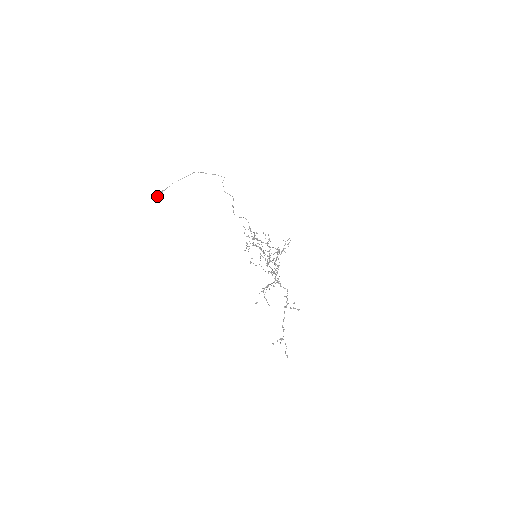
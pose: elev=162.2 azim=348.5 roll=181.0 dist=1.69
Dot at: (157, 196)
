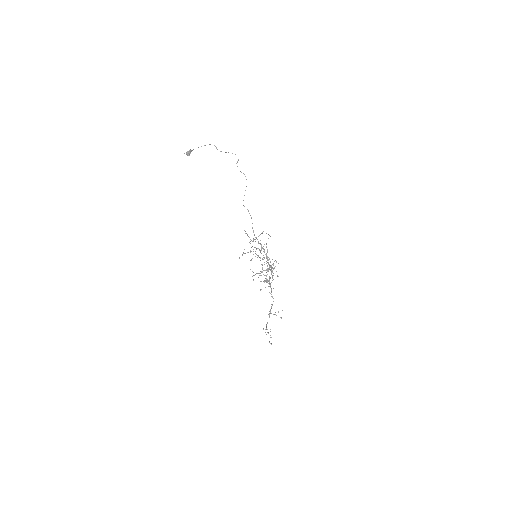
Dot at: (187, 154)
